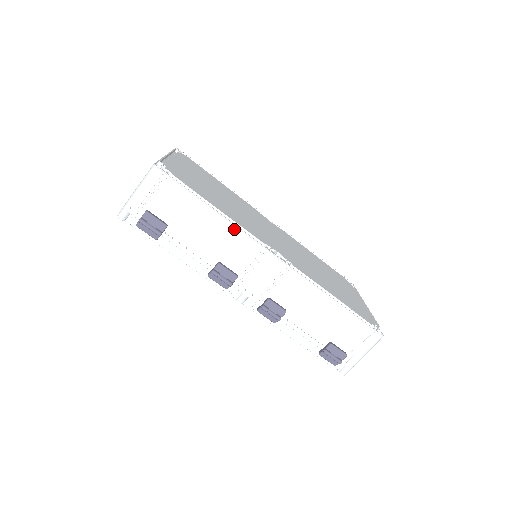
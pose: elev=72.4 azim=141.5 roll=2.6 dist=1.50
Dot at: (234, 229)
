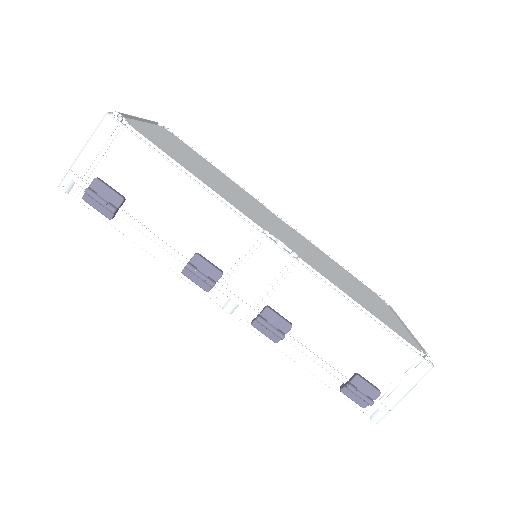
Dot at: (217, 205)
